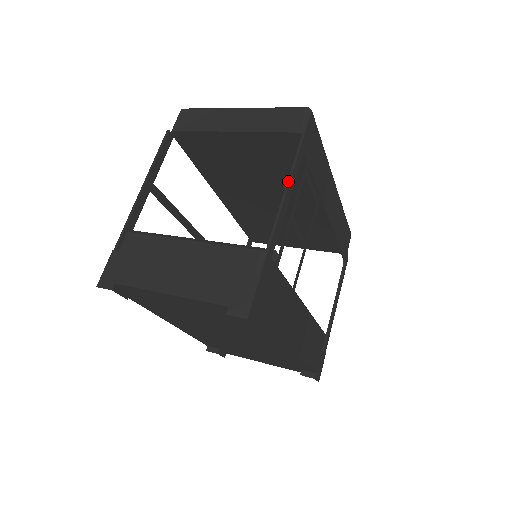
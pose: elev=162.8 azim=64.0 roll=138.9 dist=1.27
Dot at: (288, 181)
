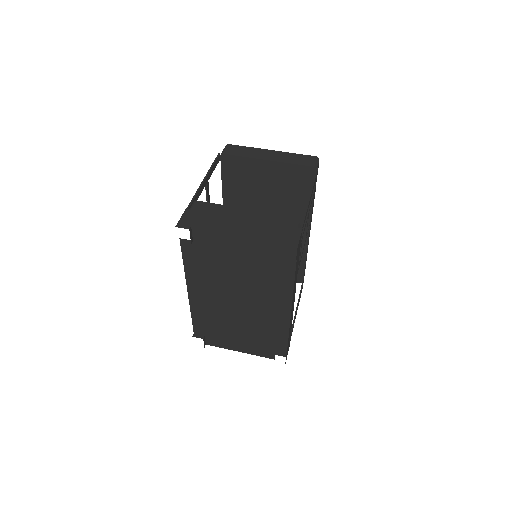
Dot at: (312, 188)
